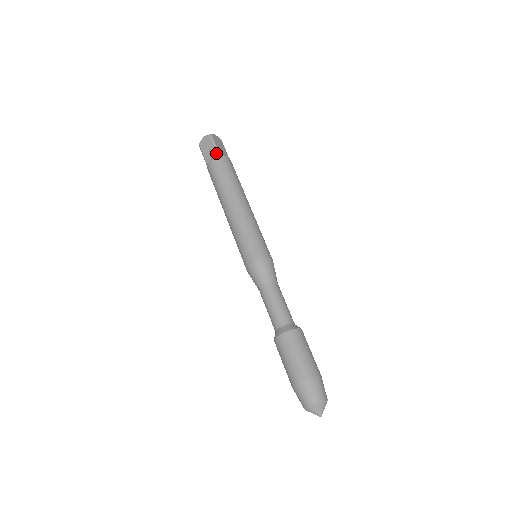
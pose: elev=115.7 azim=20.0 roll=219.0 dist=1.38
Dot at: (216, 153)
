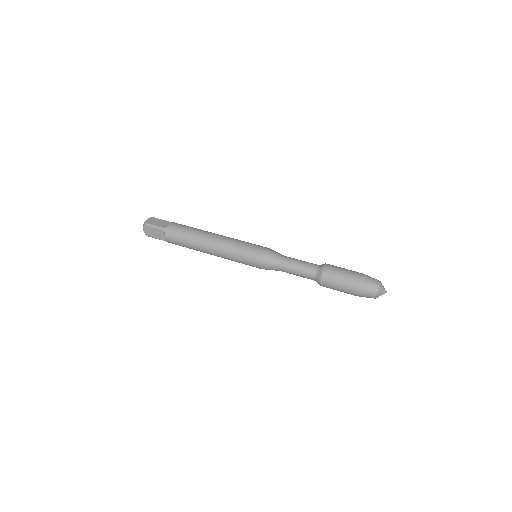
Dot at: occluded
